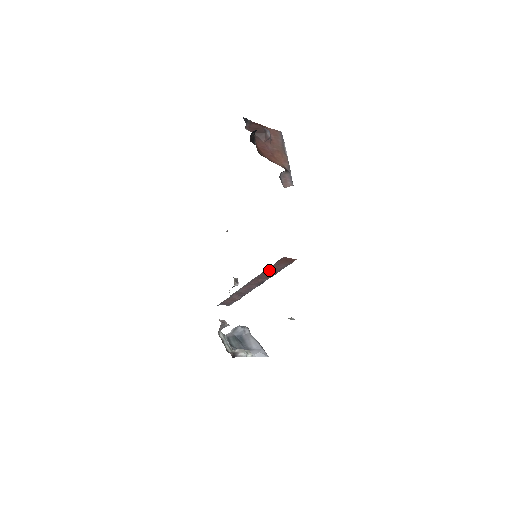
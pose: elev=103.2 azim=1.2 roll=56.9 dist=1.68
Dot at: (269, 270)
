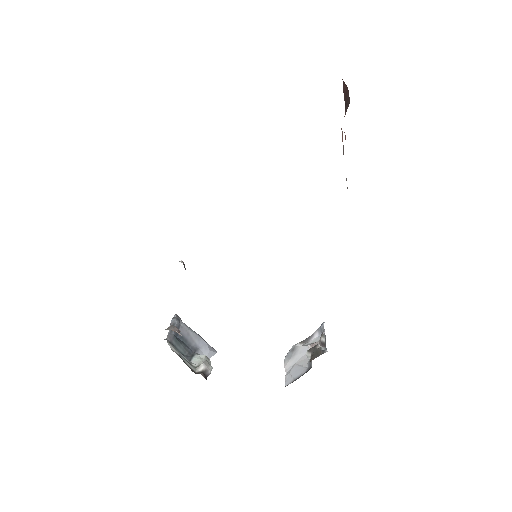
Dot at: occluded
